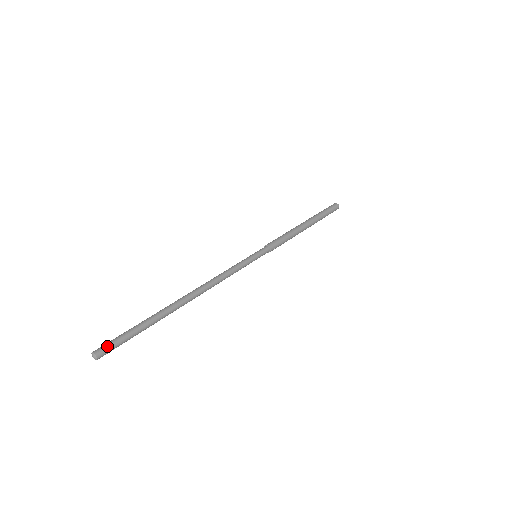
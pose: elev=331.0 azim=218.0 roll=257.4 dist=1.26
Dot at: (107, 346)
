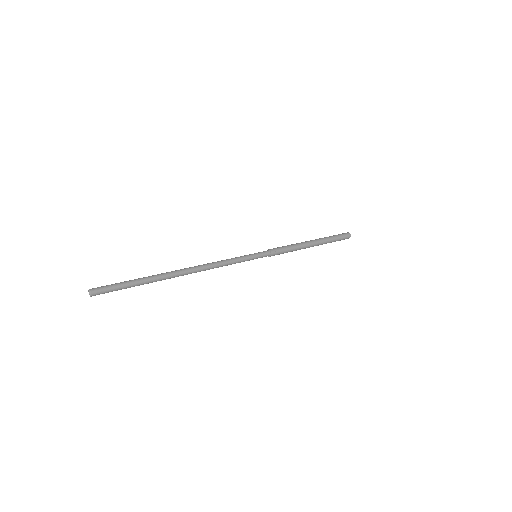
Dot at: (101, 287)
